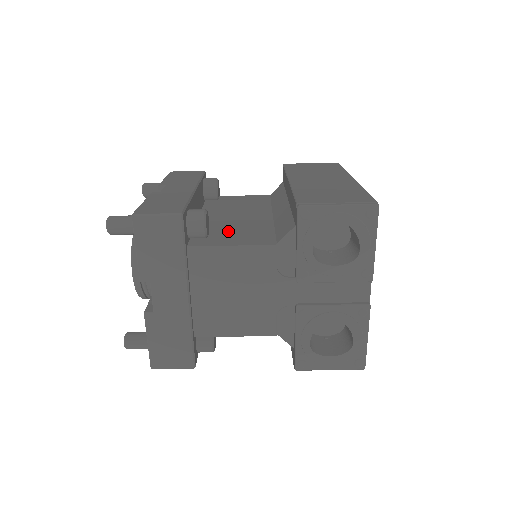
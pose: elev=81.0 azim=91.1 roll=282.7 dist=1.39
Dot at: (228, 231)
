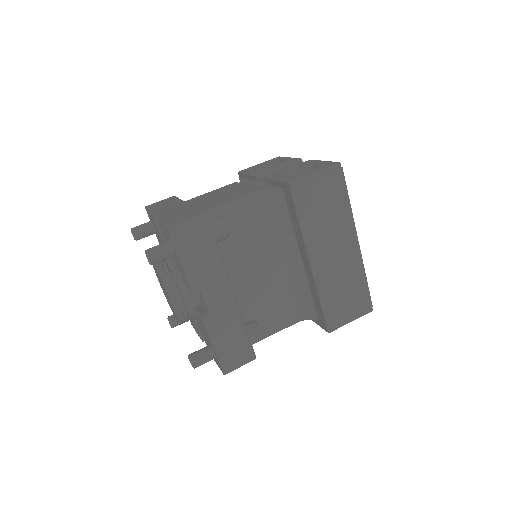
Dot at: occluded
